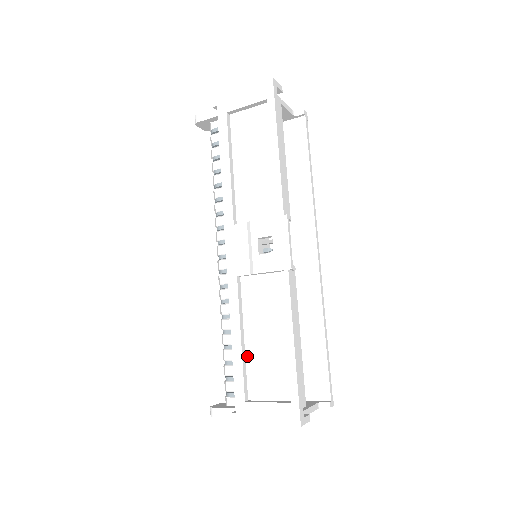
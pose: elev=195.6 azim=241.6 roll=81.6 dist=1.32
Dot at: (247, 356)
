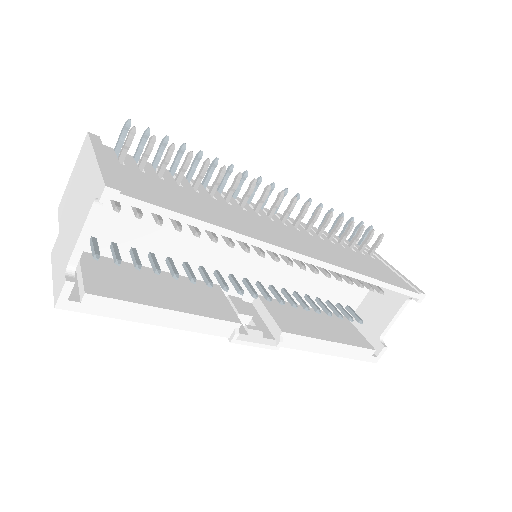
Dot at: occluded
